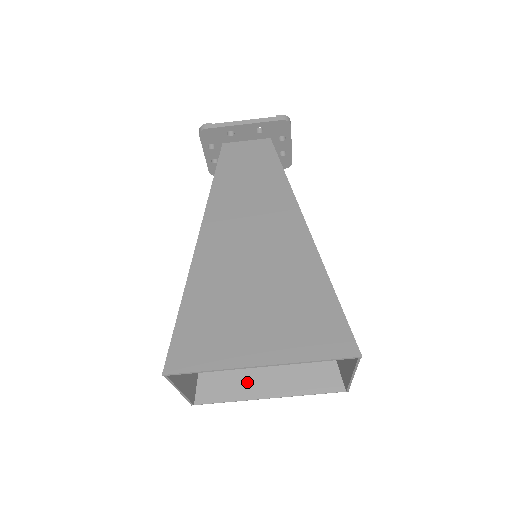
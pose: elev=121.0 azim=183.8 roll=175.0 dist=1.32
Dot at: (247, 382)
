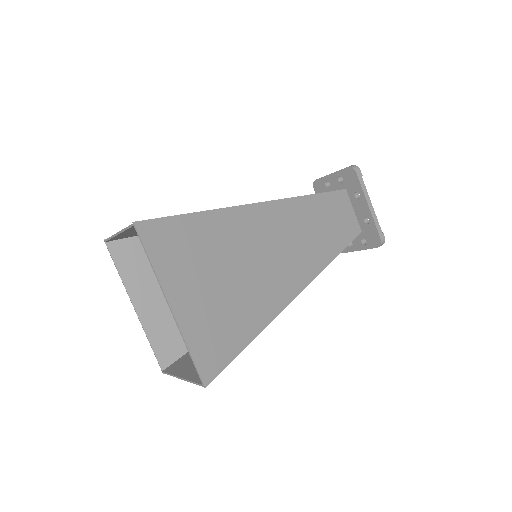
Dot at: (142, 283)
